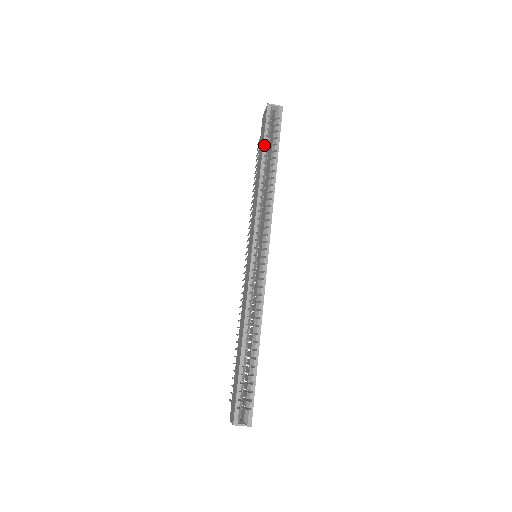
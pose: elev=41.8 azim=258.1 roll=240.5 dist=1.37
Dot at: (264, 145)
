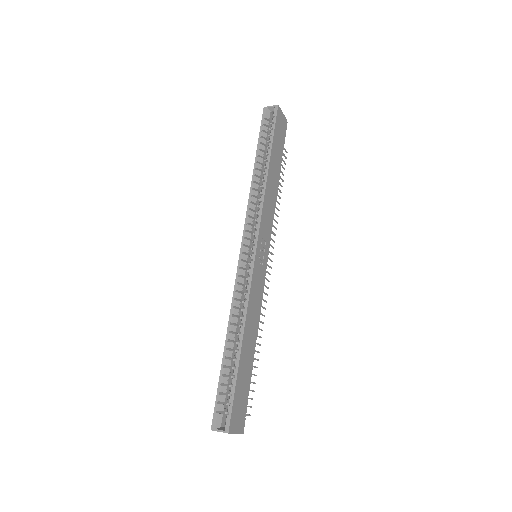
Dot at: (258, 146)
